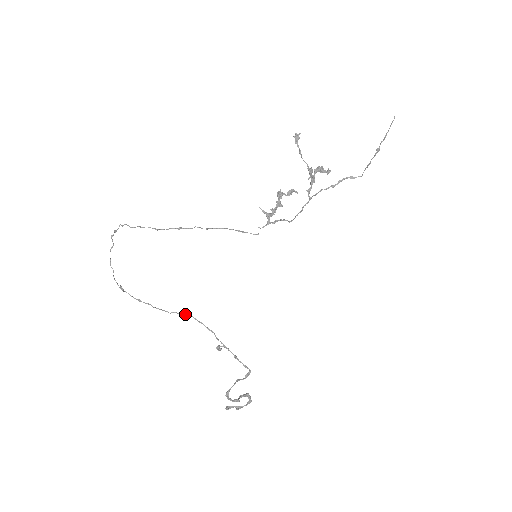
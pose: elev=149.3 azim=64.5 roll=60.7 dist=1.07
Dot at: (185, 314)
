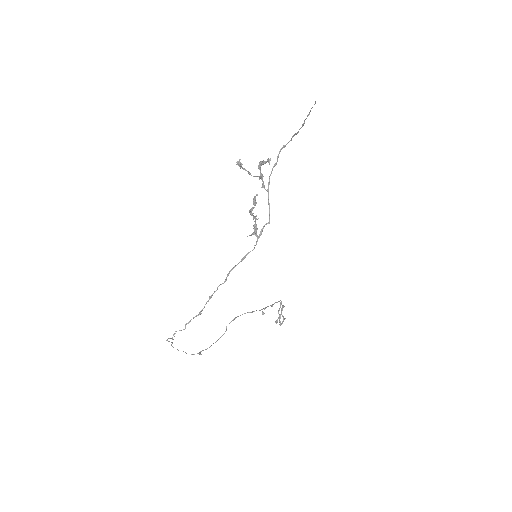
Dot at: occluded
